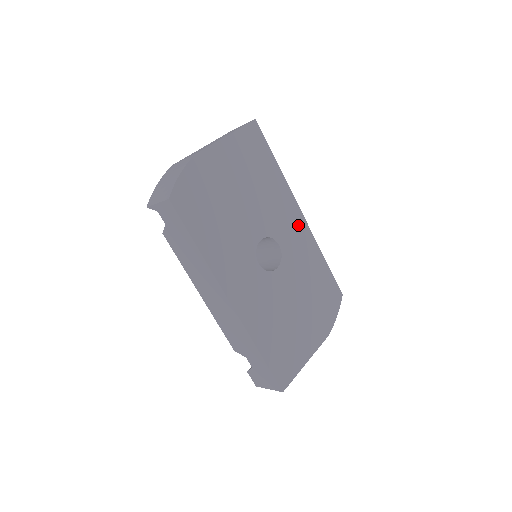
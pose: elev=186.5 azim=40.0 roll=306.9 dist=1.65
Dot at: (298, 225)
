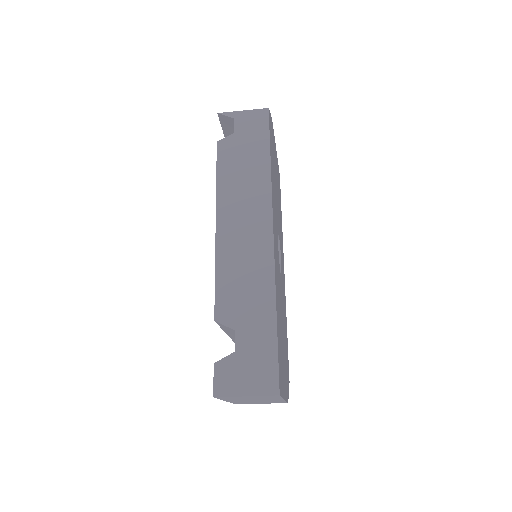
Dot at: (283, 272)
